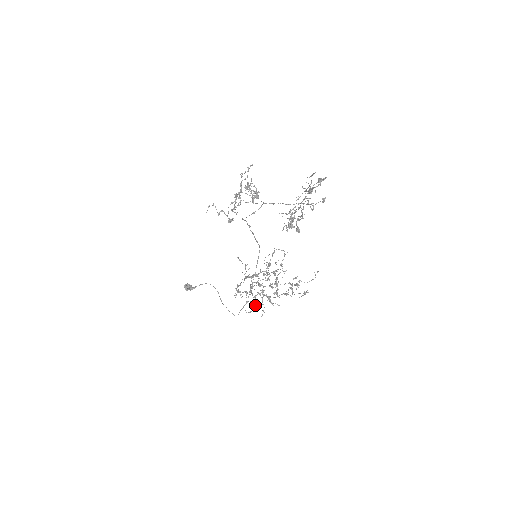
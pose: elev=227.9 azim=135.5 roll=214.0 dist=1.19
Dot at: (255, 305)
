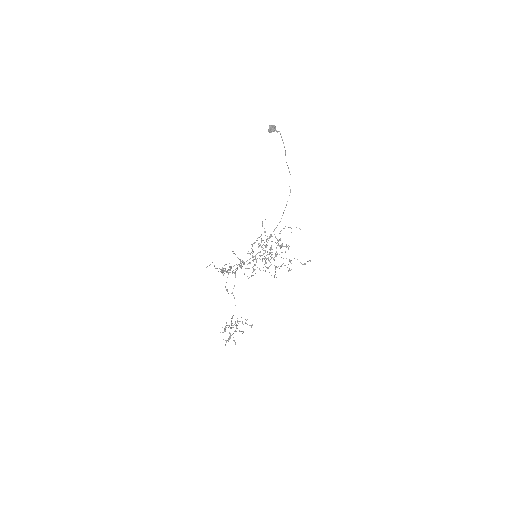
Dot at: occluded
